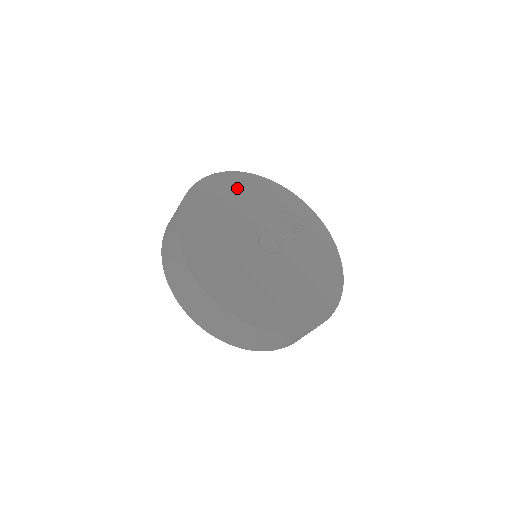
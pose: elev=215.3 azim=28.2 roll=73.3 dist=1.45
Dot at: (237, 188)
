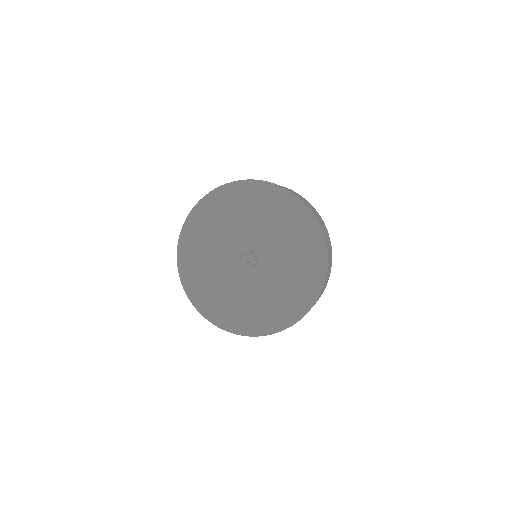
Dot at: (251, 199)
